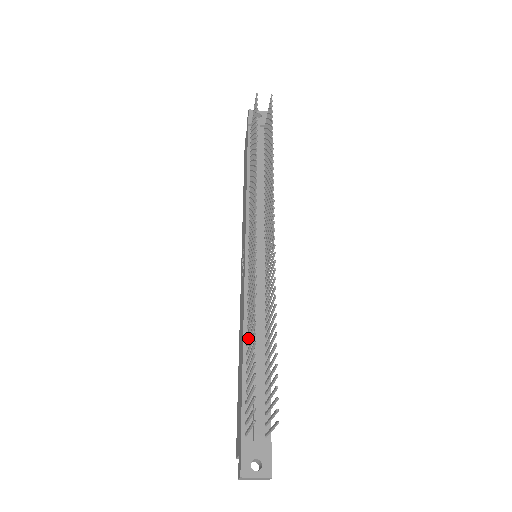
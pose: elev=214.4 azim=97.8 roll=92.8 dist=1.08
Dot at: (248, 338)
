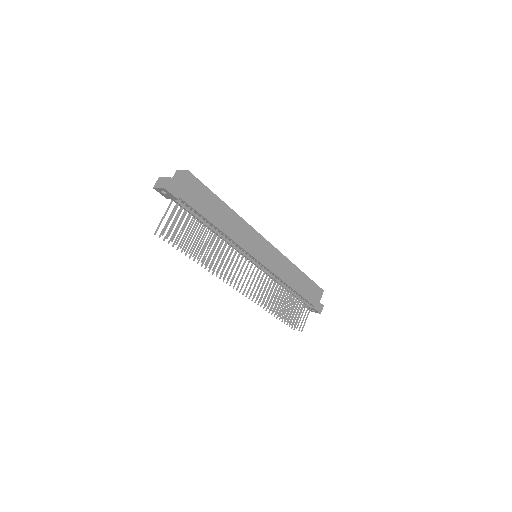
Dot at: (279, 294)
